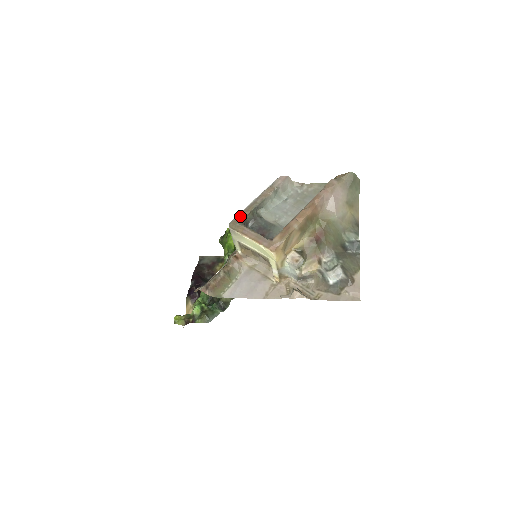
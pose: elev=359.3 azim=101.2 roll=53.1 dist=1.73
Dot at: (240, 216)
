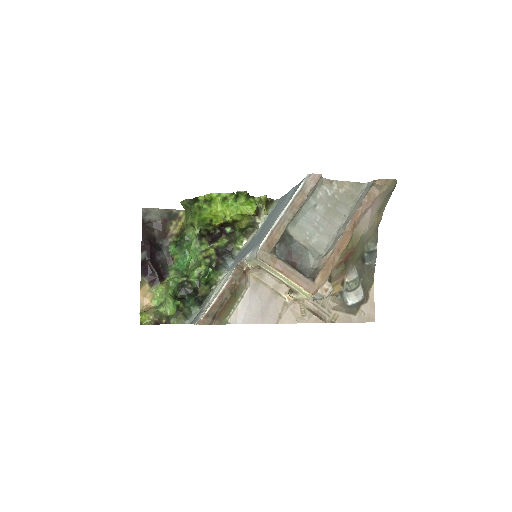
Dot at: (270, 241)
